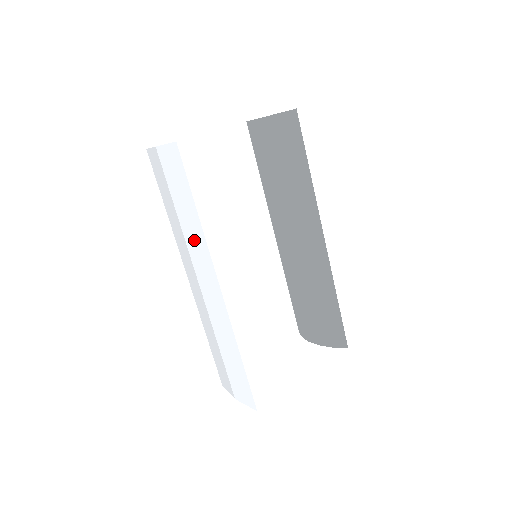
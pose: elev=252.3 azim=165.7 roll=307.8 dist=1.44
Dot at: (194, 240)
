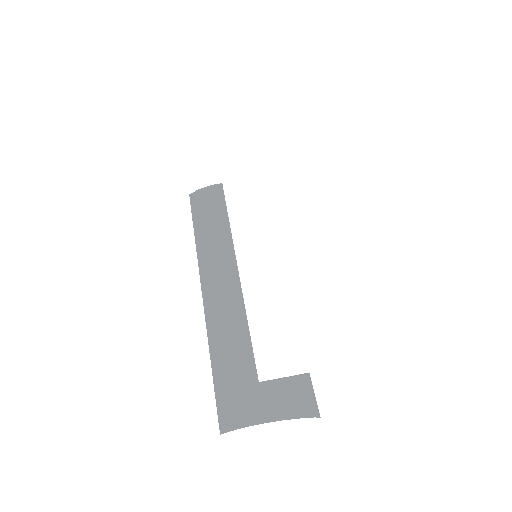
Dot at: (280, 159)
